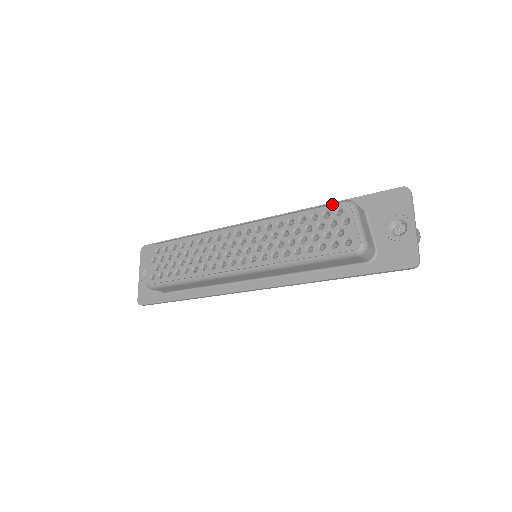
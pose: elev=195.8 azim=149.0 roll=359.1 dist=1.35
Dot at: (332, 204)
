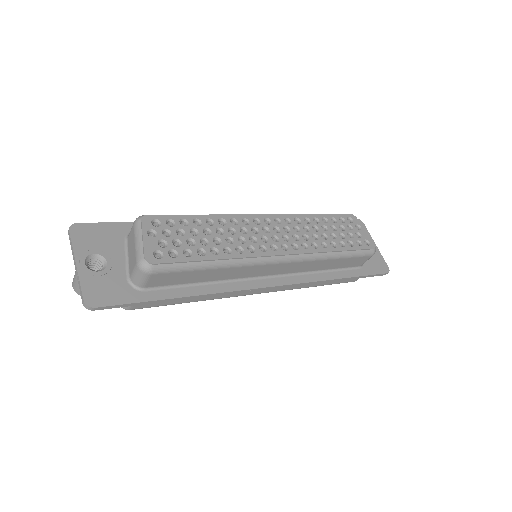
Dot at: (341, 214)
